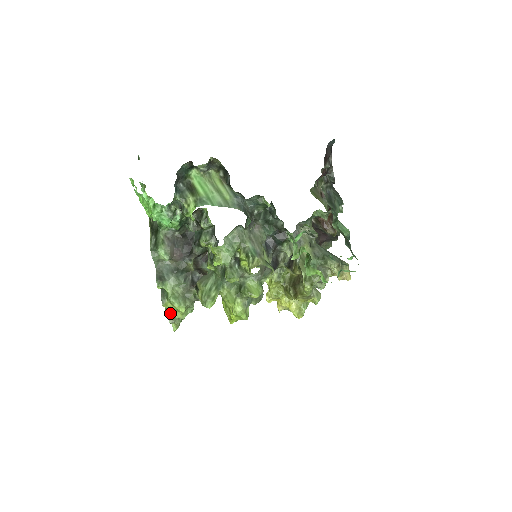
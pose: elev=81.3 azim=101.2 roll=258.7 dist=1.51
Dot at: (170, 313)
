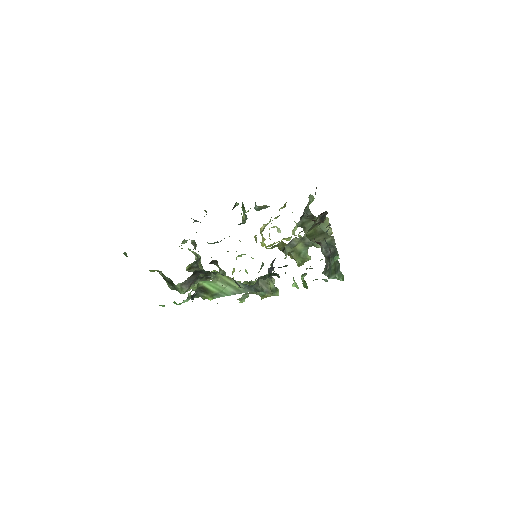
Dot at: occluded
